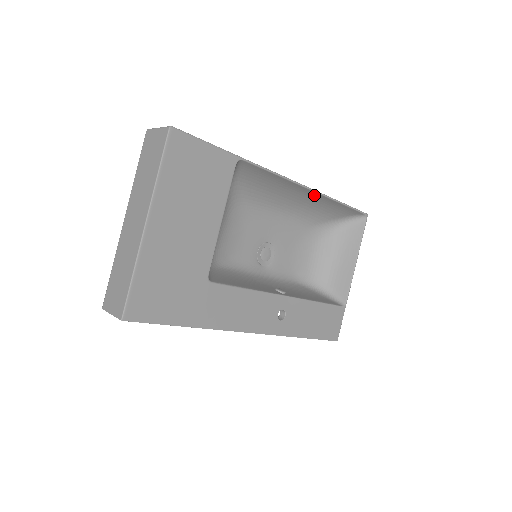
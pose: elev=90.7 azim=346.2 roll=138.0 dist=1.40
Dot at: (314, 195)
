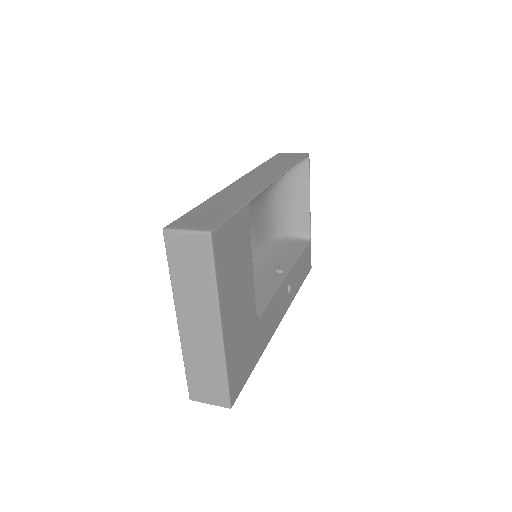
Dot at: occluded
